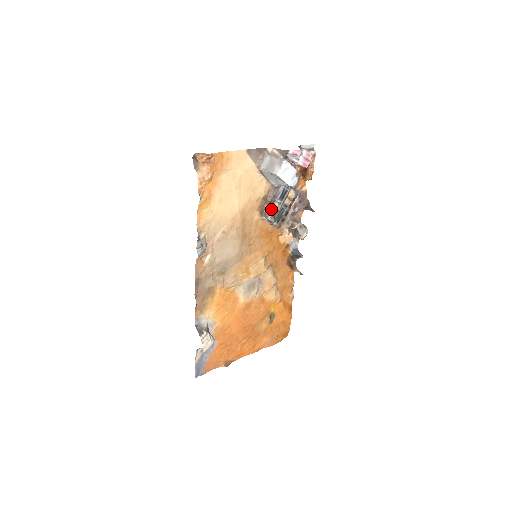
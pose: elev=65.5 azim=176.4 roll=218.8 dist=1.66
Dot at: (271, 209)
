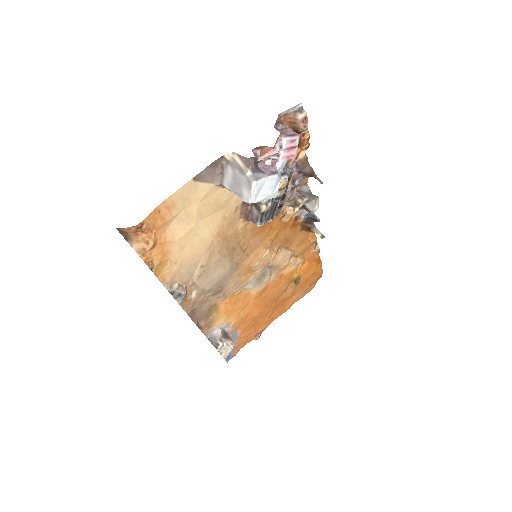
Dot at: (258, 214)
